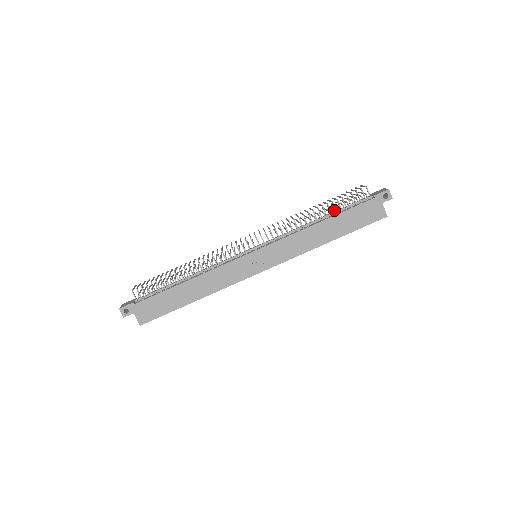
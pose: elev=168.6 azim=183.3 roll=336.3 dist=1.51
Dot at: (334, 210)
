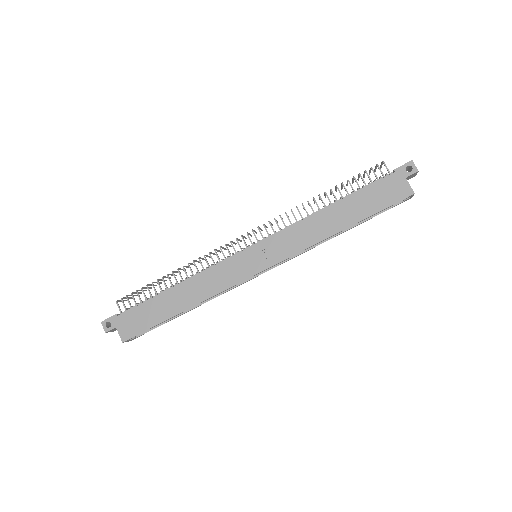
Dot at: occluded
